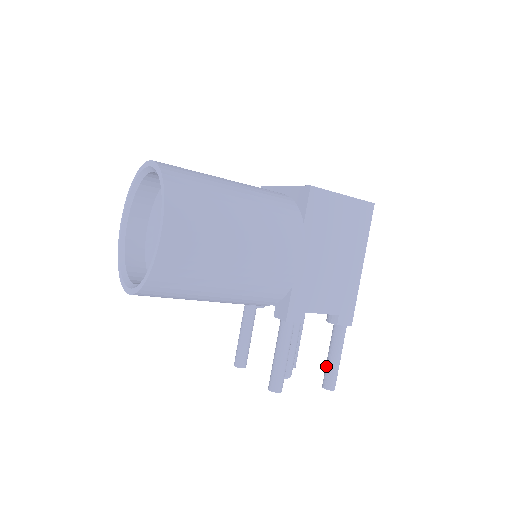
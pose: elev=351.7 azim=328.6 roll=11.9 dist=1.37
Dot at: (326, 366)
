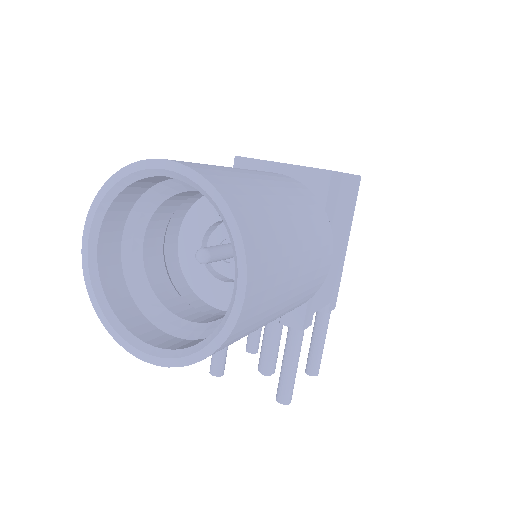
Dot at: (311, 353)
